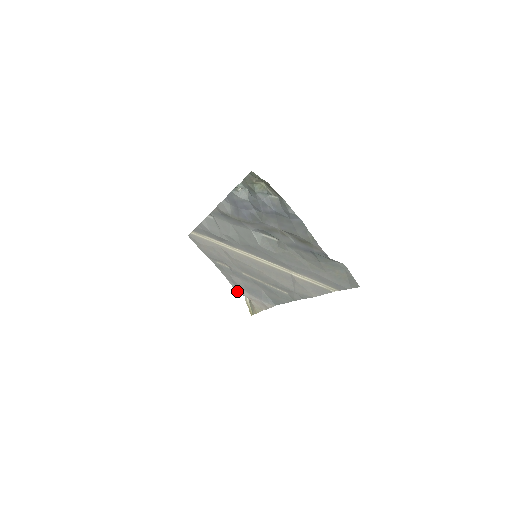
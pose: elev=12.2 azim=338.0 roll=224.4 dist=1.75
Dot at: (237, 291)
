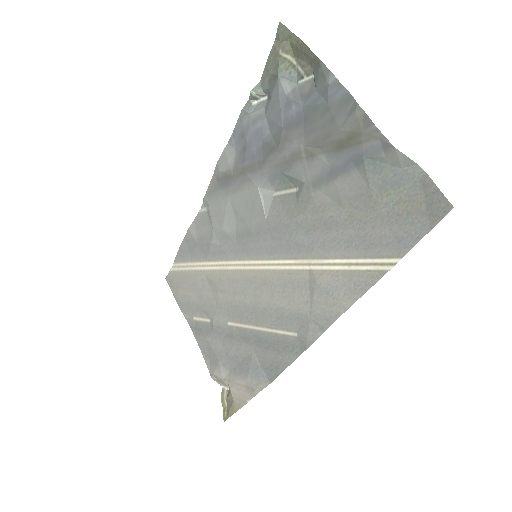
Dot at: (212, 373)
